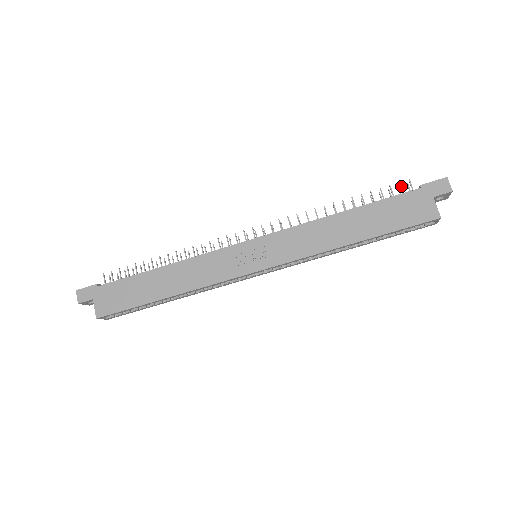
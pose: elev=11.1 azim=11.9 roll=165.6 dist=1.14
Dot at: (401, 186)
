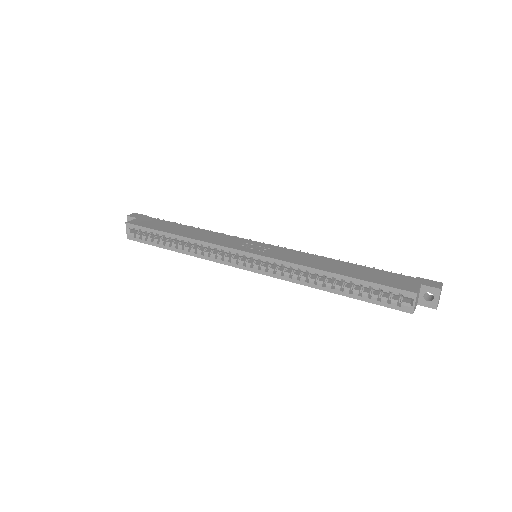
Dot at: occluded
